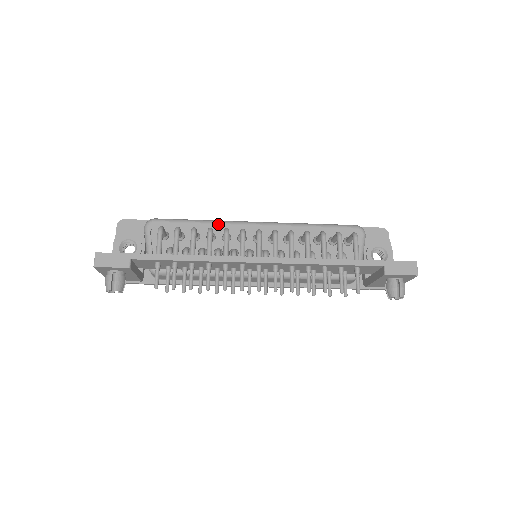
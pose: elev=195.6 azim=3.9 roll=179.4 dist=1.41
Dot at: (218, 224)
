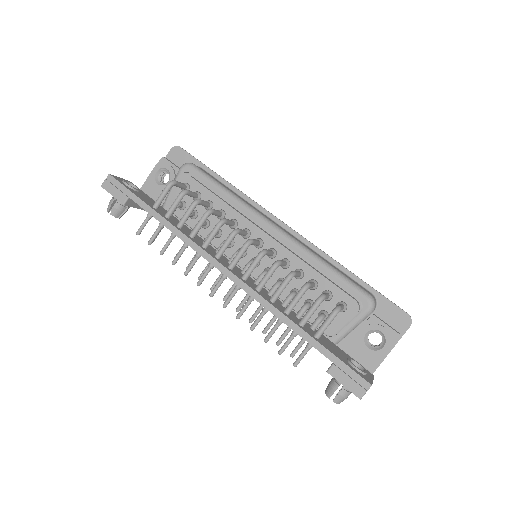
Dot at: (238, 205)
